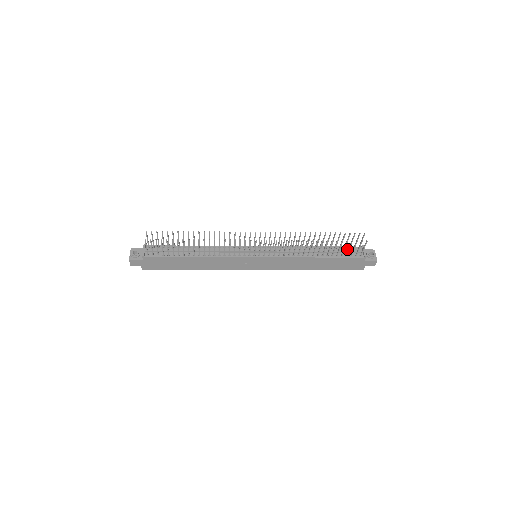
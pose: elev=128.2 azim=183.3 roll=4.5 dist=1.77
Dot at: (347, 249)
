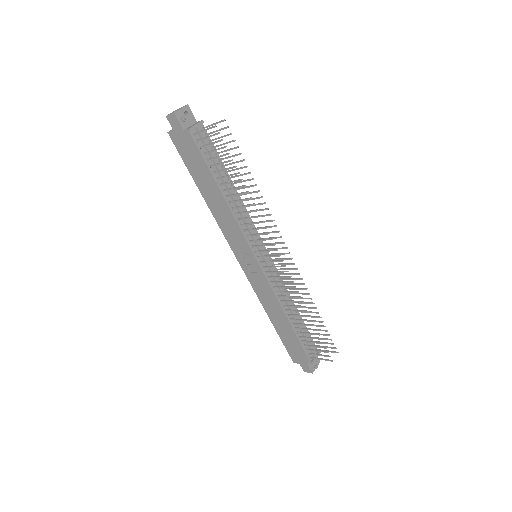
Dot at: (310, 340)
